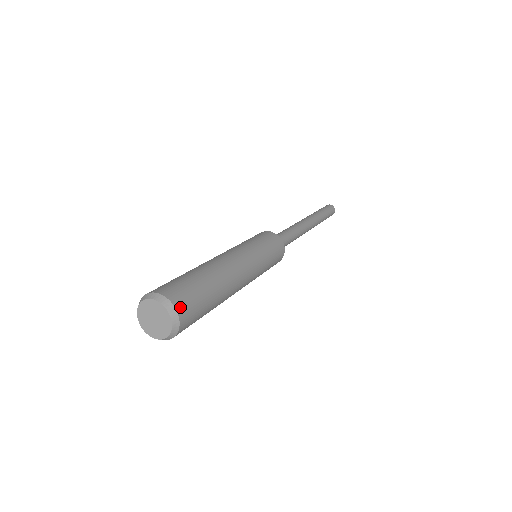
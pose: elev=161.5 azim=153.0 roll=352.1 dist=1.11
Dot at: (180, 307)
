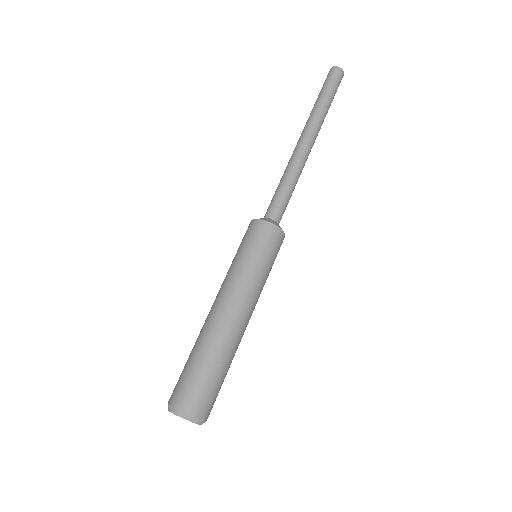
Dot at: occluded
